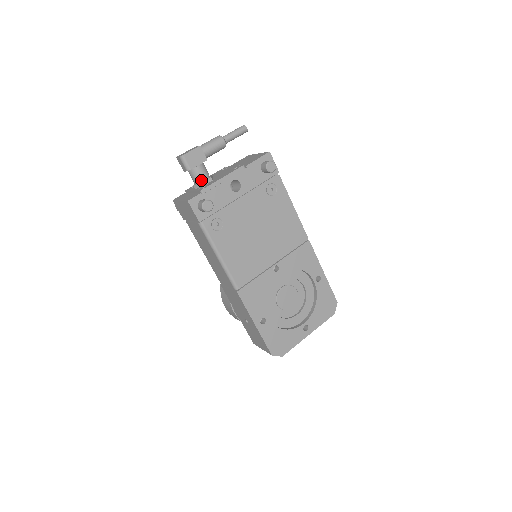
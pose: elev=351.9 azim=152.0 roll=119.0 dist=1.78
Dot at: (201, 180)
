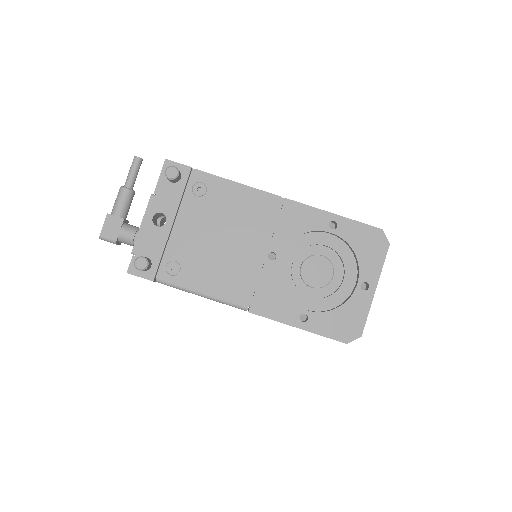
Dot at: (134, 241)
